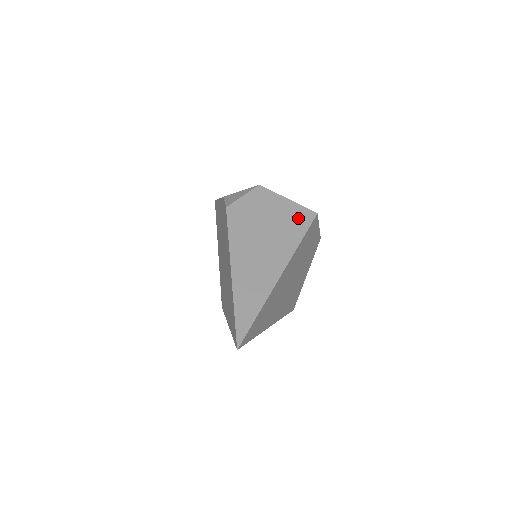
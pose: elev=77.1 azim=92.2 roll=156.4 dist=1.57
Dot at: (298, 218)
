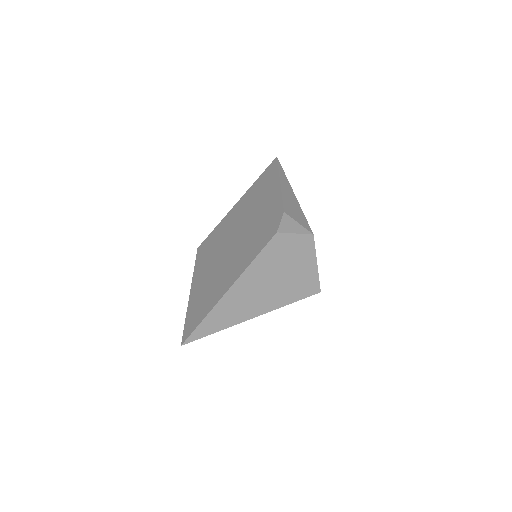
Dot at: (307, 285)
